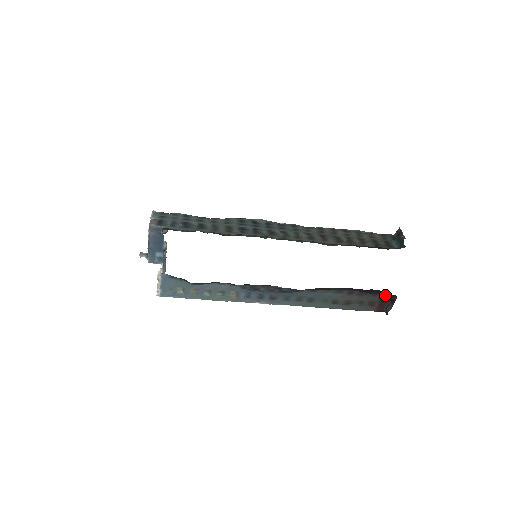
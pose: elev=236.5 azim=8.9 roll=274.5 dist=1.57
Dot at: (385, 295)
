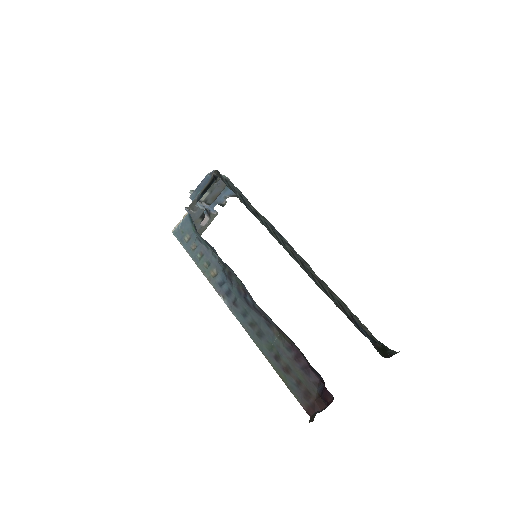
Dot at: (324, 388)
